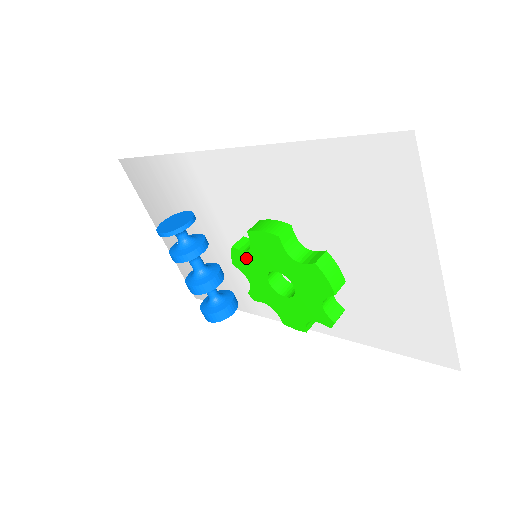
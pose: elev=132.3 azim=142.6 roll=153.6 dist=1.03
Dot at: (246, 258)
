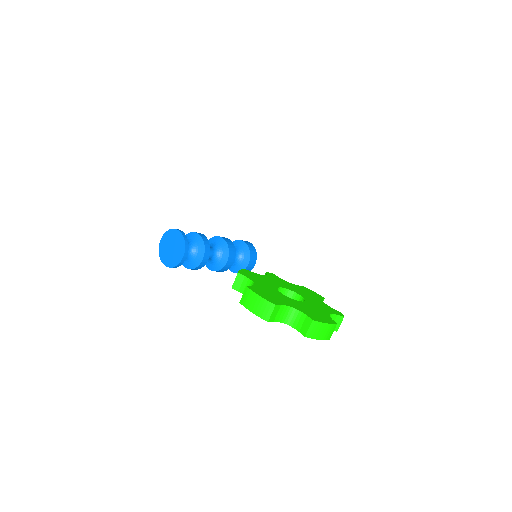
Dot at: occluded
